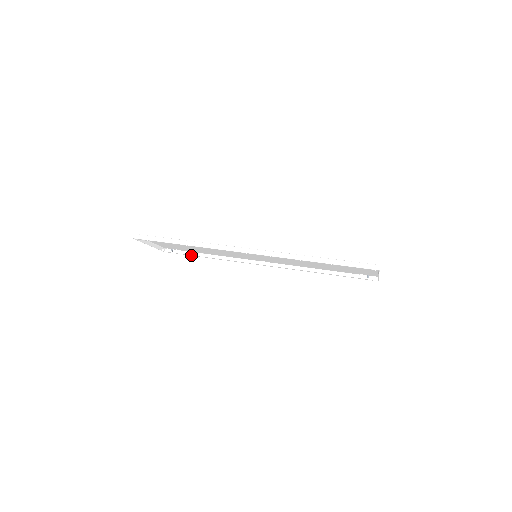
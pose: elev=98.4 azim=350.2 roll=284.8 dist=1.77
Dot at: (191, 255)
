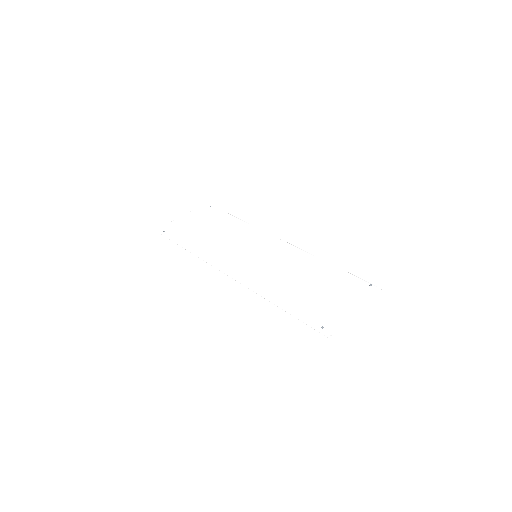
Dot at: occluded
